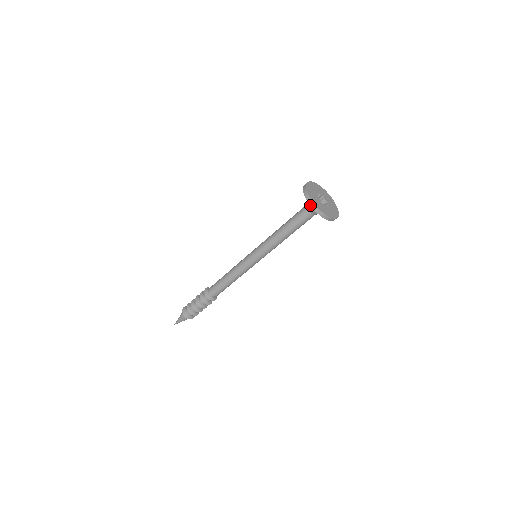
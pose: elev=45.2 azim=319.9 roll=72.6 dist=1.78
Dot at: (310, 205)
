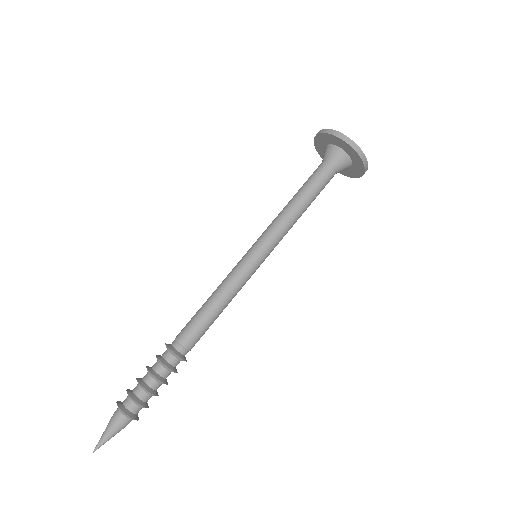
Dot at: (348, 144)
